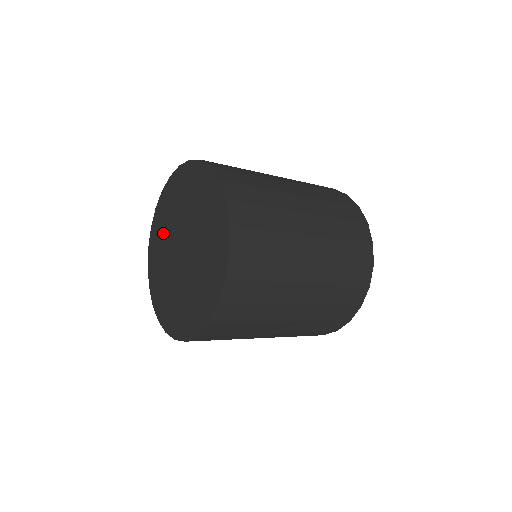
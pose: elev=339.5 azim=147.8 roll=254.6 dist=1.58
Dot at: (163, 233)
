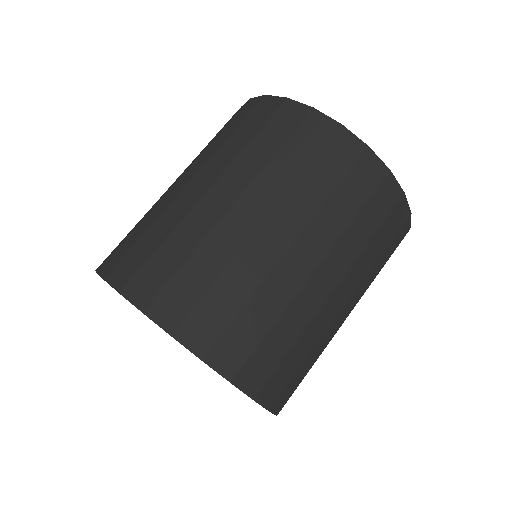
Dot at: occluded
